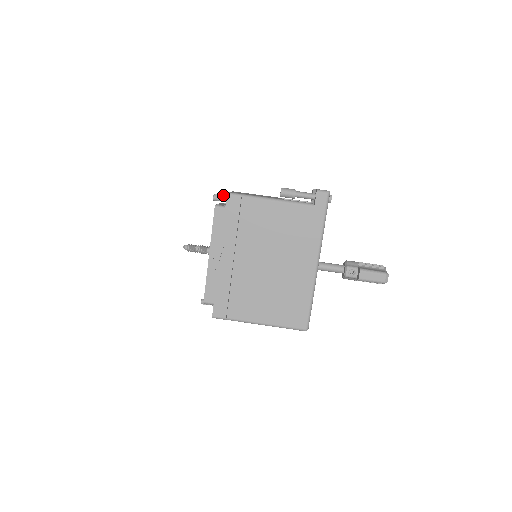
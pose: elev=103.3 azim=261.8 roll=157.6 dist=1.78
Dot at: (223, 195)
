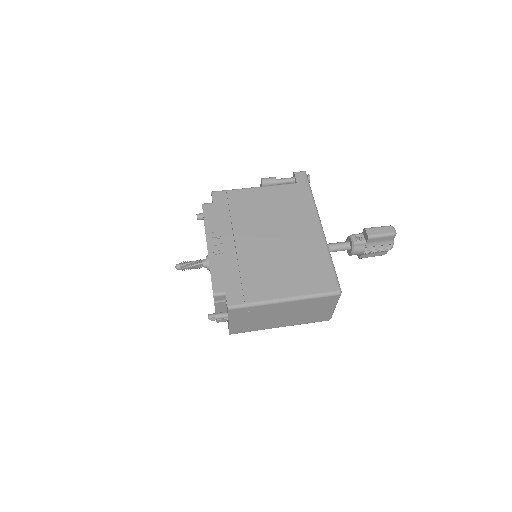
Dot at: occluded
